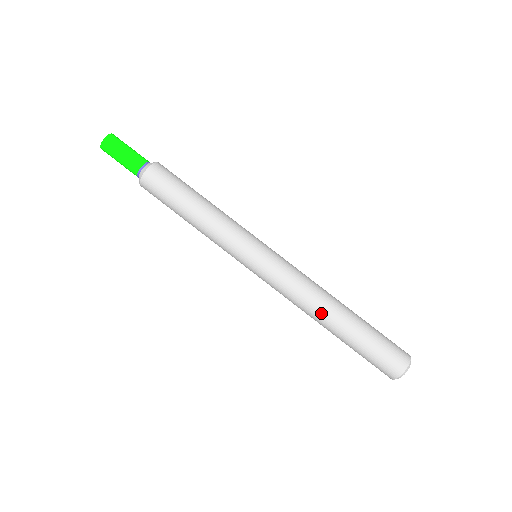
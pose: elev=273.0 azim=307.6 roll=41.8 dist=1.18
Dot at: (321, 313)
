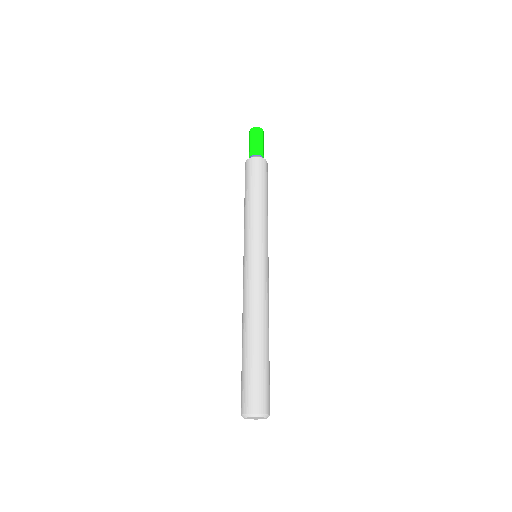
Dot at: (254, 320)
